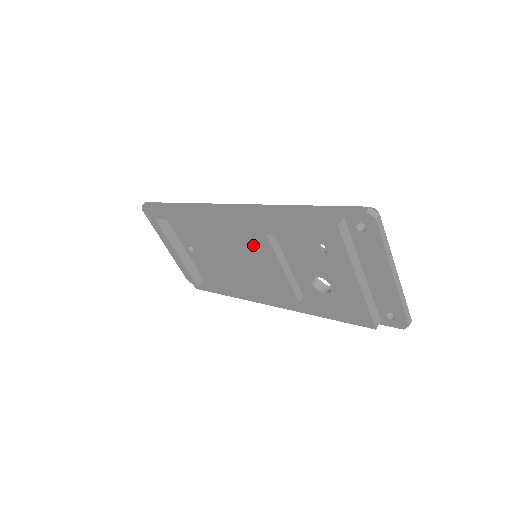
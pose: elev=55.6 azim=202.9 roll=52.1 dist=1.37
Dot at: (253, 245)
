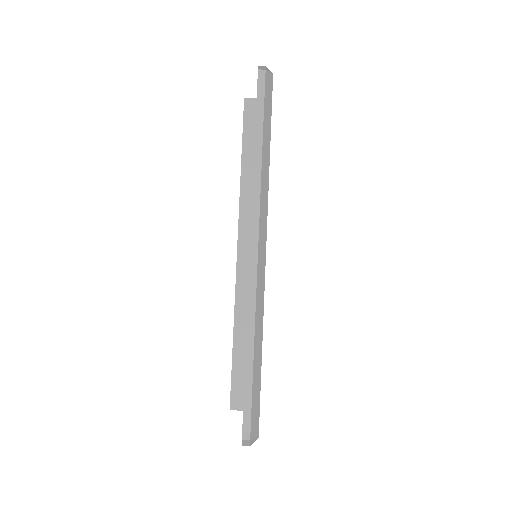
Dot at: occluded
